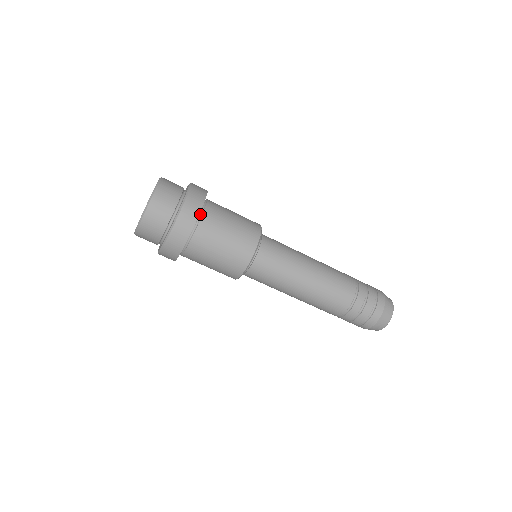
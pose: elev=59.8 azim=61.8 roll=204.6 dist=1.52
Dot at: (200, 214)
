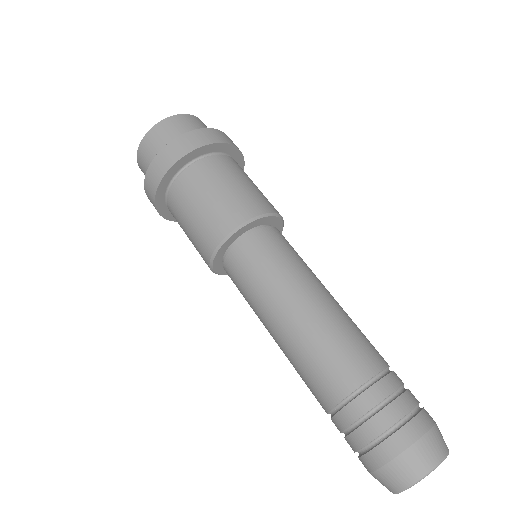
Dot at: (215, 155)
